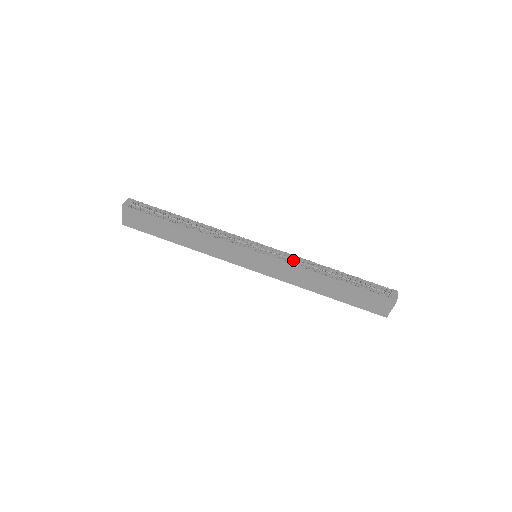
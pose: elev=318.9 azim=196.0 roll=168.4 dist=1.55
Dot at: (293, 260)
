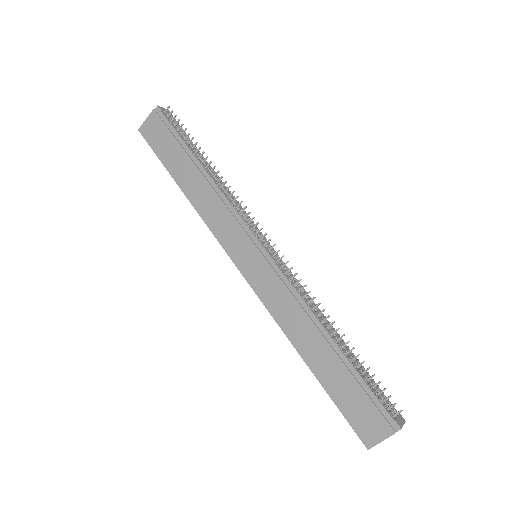
Dot at: (298, 286)
